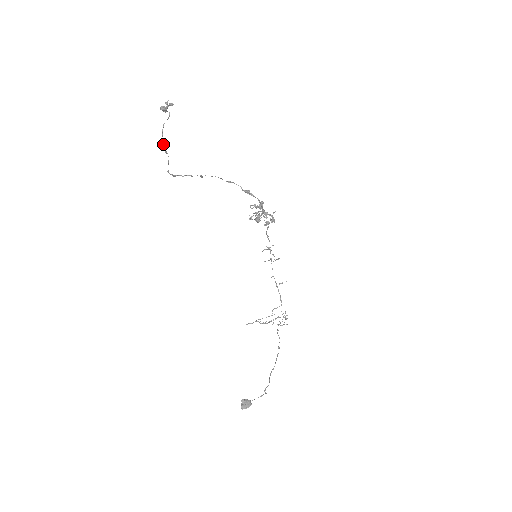
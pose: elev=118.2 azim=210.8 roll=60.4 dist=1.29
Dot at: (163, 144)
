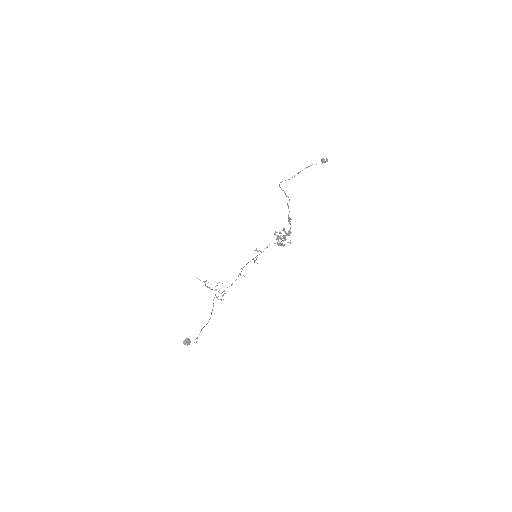
Dot at: (299, 172)
